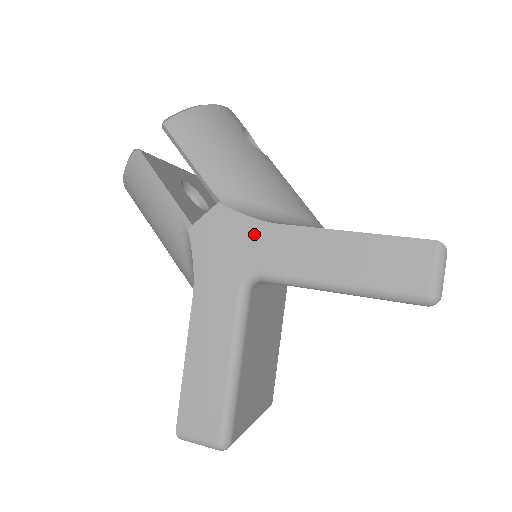
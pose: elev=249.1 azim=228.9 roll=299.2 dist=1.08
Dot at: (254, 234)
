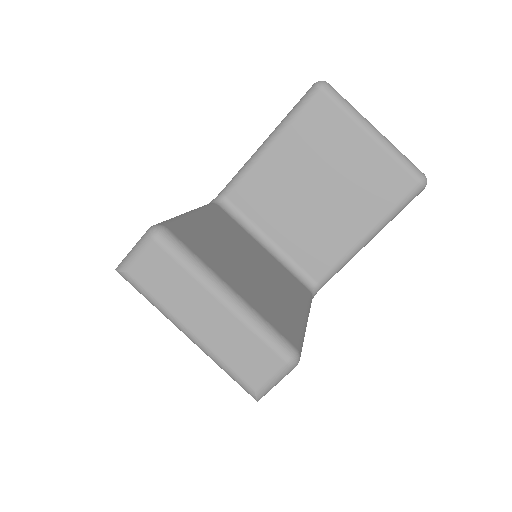
Dot at: occluded
